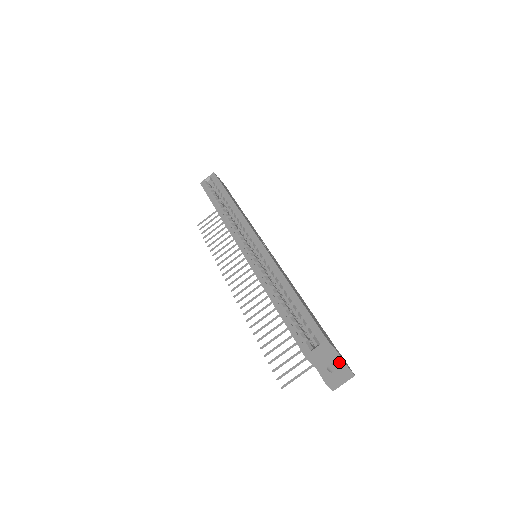
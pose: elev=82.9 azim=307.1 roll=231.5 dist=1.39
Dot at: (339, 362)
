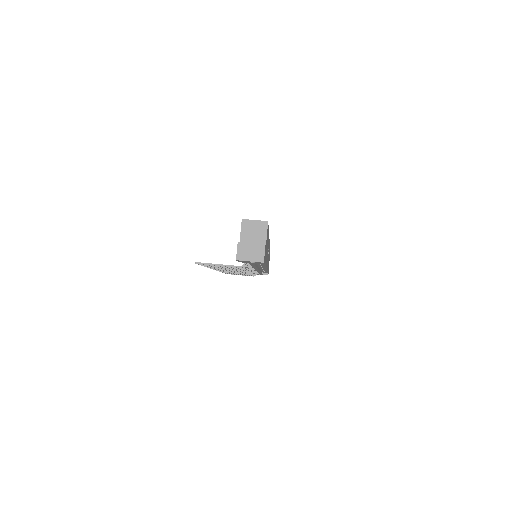
Dot at: occluded
